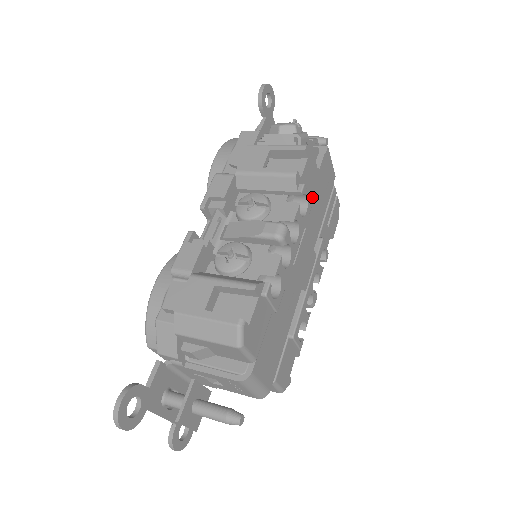
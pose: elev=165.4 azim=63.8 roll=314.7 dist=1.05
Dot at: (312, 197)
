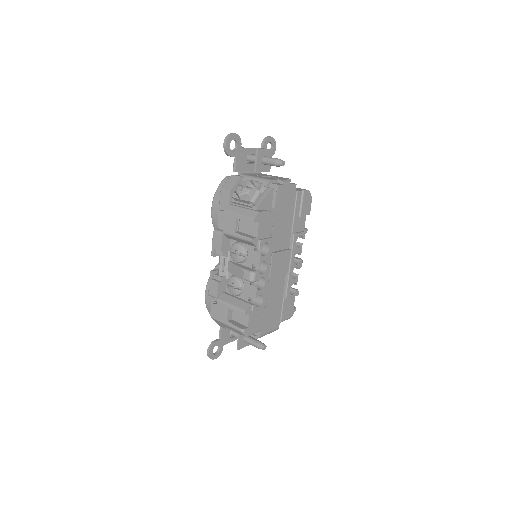
Dot at: (274, 227)
